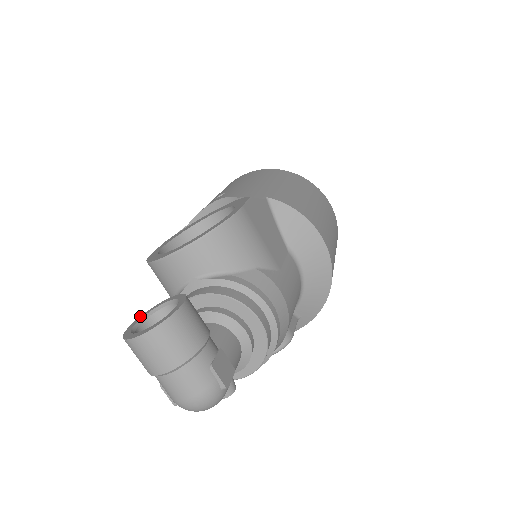
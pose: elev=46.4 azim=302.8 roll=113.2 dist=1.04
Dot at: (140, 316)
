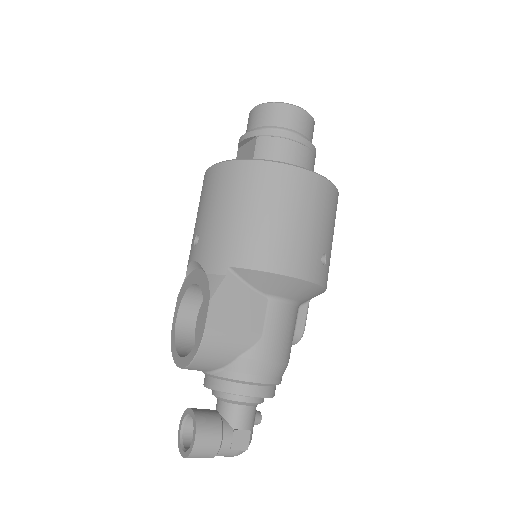
Dot at: (182, 416)
